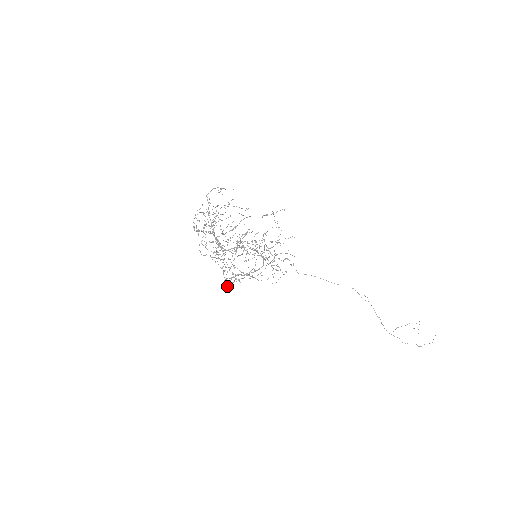
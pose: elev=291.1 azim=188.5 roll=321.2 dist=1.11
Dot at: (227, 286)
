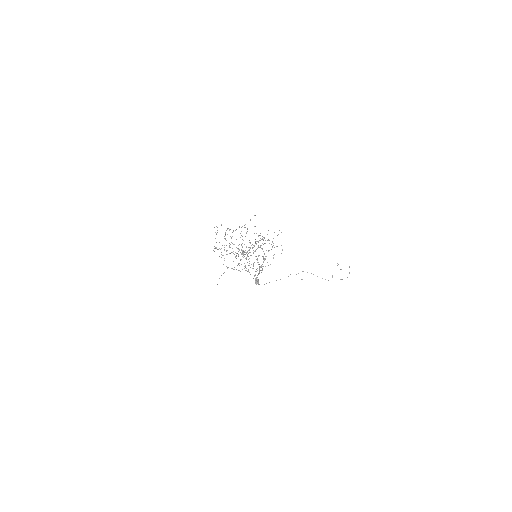
Dot at: (258, 280)
